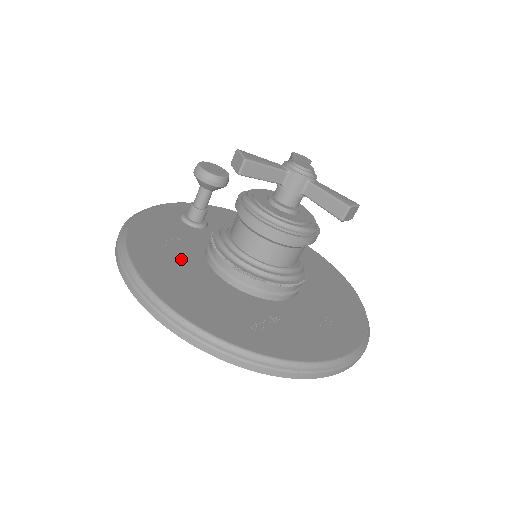
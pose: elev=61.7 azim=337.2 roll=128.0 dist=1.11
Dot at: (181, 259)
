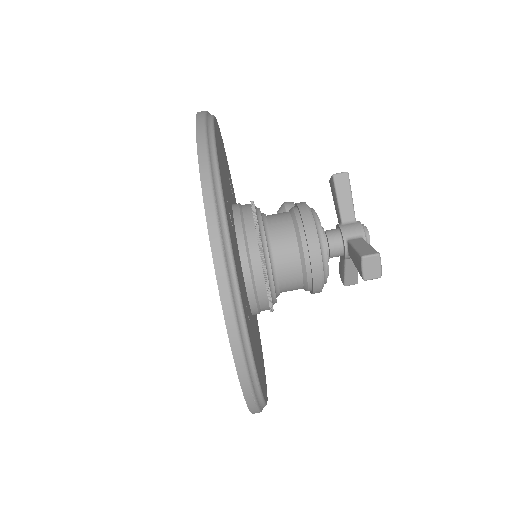
Dot at: (228, 177)
